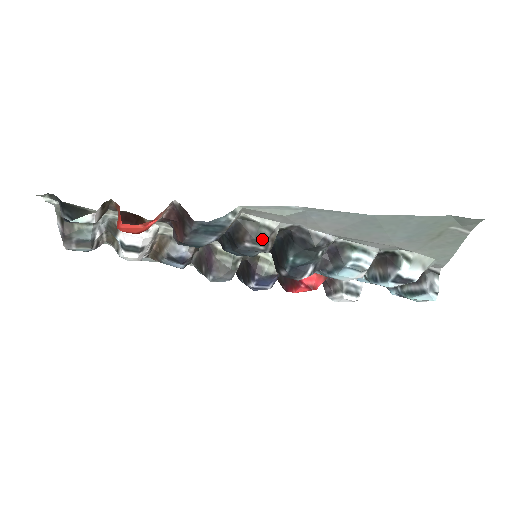
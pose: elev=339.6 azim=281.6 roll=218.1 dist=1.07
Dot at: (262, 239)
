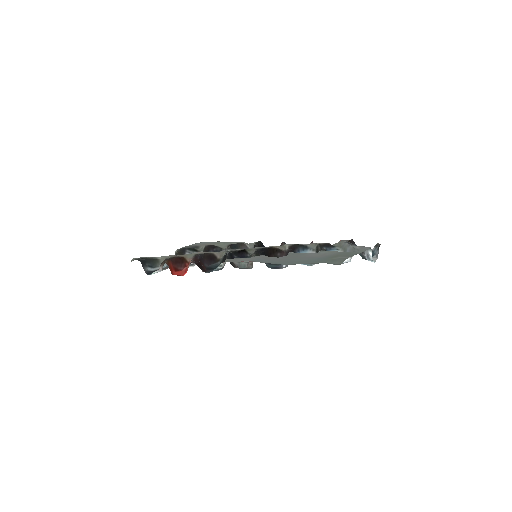
Dot at: (244, 267)
